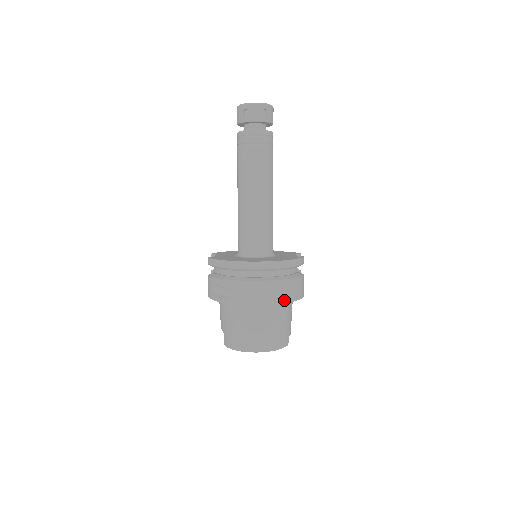
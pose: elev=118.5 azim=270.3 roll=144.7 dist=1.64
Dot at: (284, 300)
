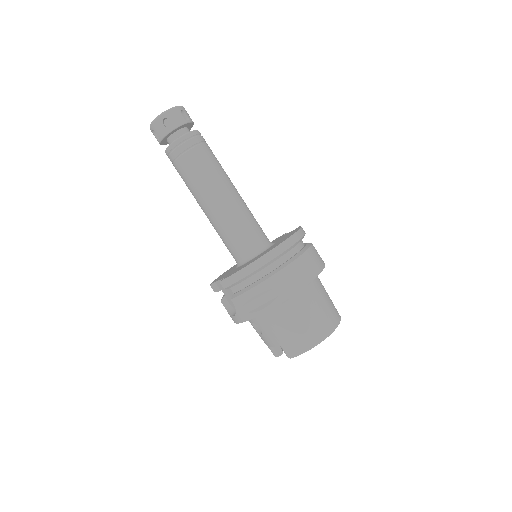
Dot at: (320, 268)
